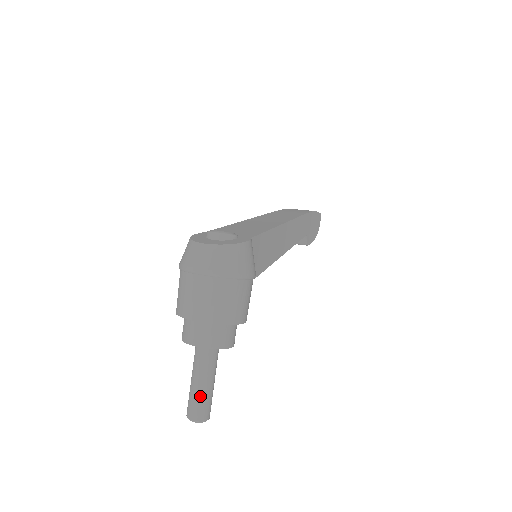
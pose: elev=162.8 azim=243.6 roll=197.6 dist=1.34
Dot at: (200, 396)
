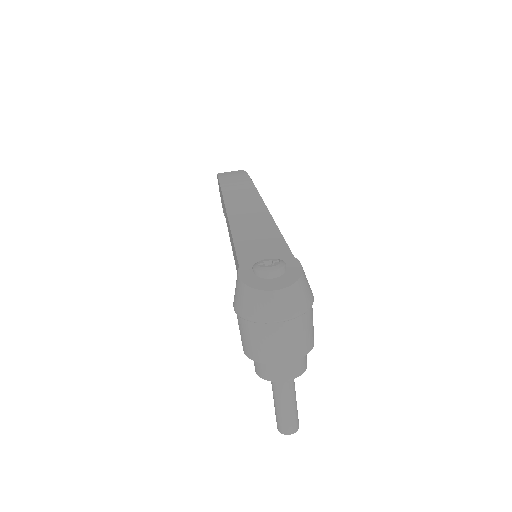
Dot at: (293, 413)
